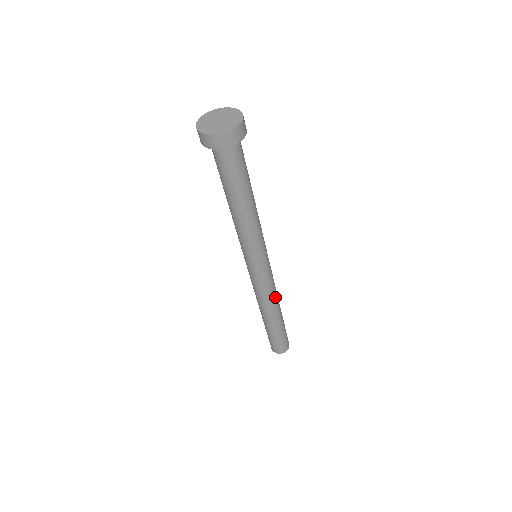
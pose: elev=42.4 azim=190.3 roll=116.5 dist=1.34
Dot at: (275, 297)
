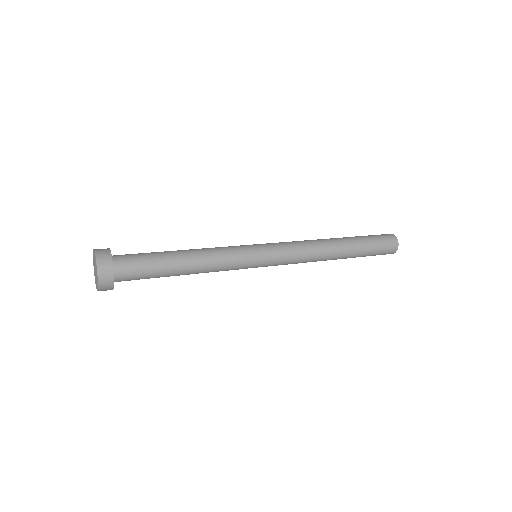
Dot at: occluded
